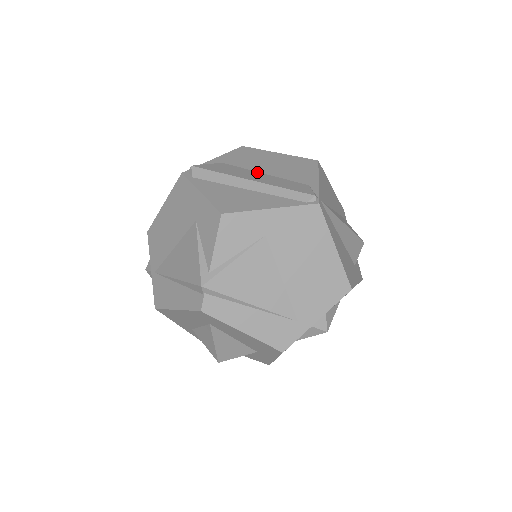
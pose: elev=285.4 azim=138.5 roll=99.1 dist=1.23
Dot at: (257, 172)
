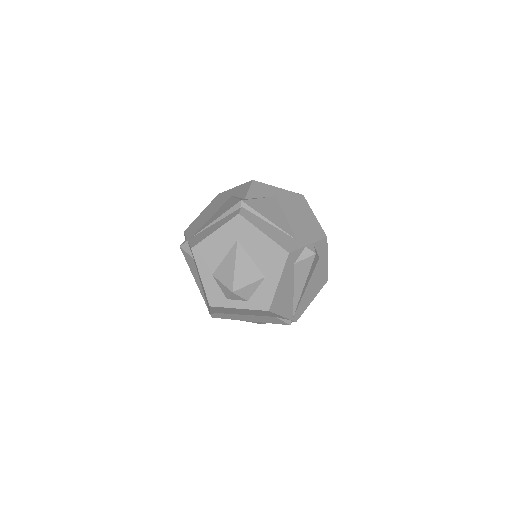
Dot at: occluded
